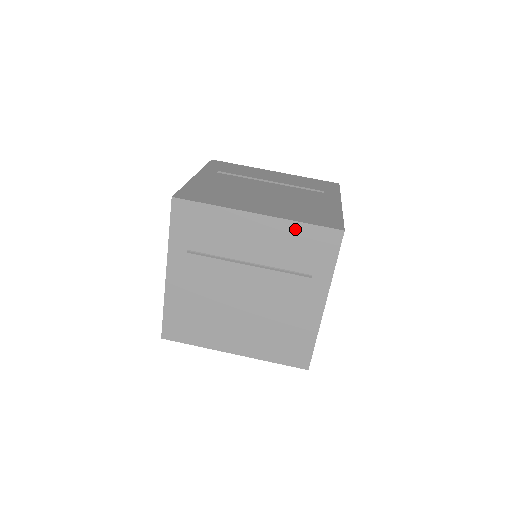
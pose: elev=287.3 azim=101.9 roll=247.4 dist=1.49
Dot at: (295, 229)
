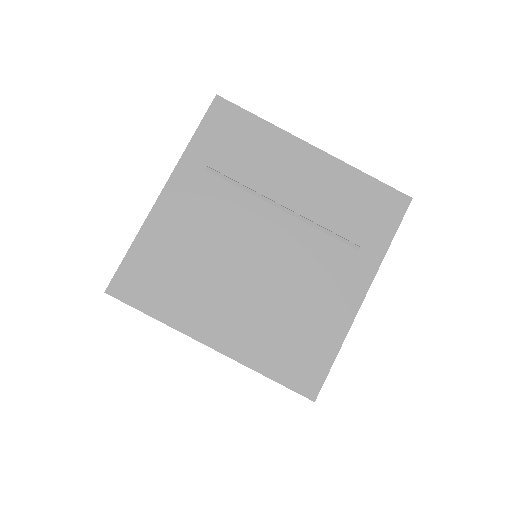
Dot at: (355, 179)
